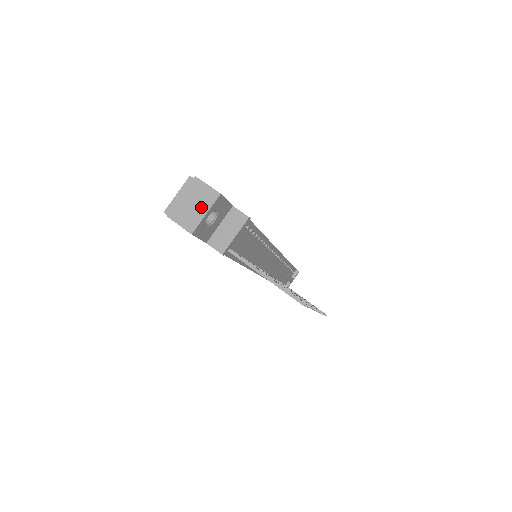
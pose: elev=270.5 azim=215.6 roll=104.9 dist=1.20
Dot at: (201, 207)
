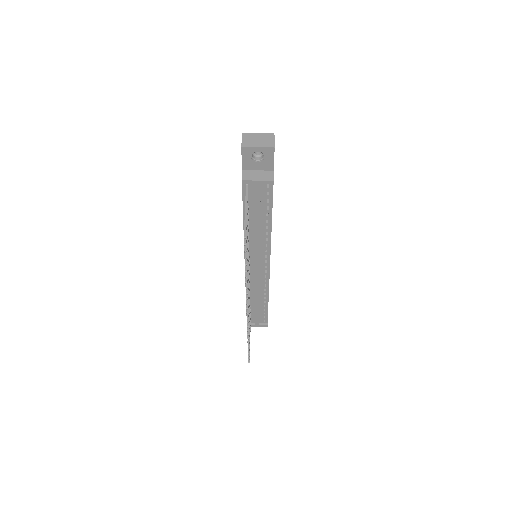
Dot at: (260, 143)
